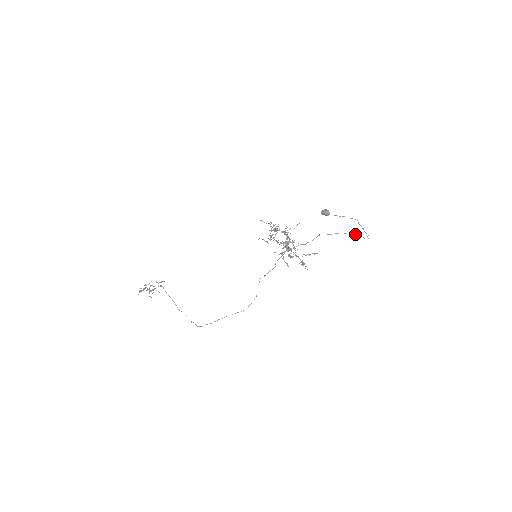
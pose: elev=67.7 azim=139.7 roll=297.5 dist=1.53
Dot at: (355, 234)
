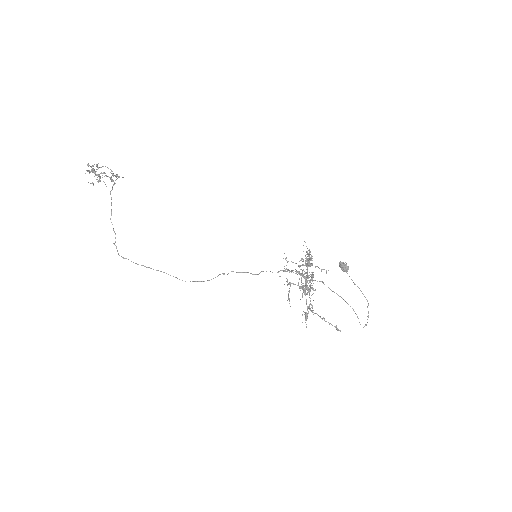
Dot at: occluded
